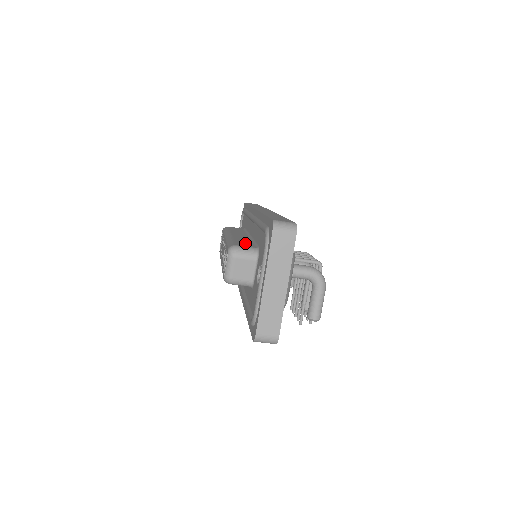
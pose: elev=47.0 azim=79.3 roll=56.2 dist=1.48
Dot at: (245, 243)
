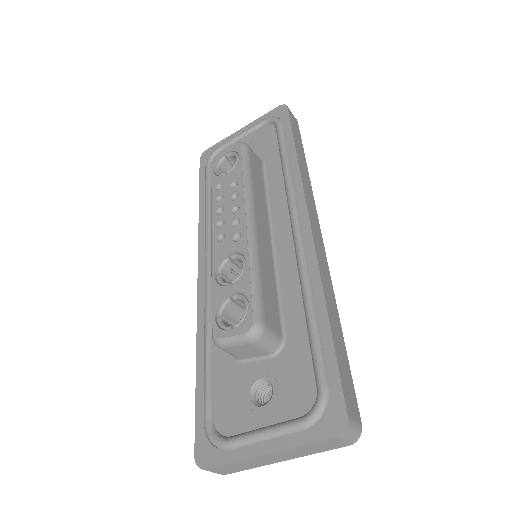
Dot at: (272, 302)
